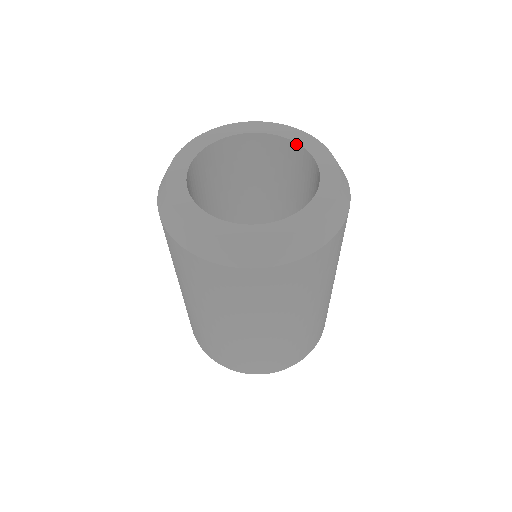
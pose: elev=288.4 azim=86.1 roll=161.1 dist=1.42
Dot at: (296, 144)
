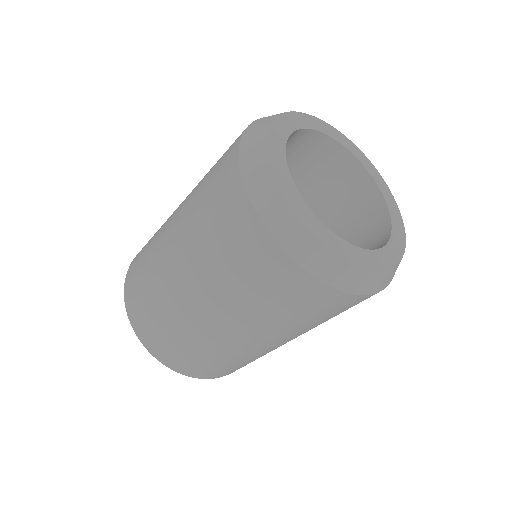
Dot at: (389, 215)
